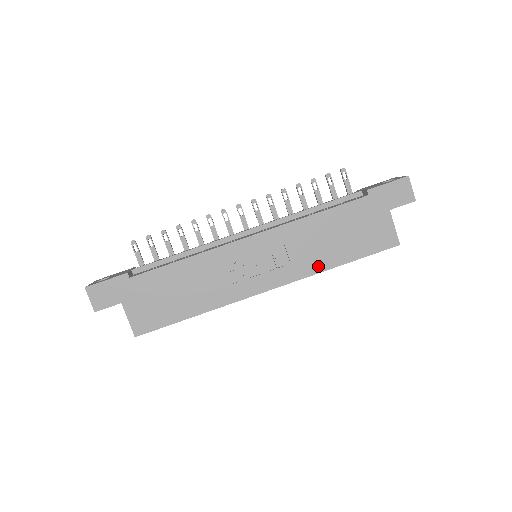
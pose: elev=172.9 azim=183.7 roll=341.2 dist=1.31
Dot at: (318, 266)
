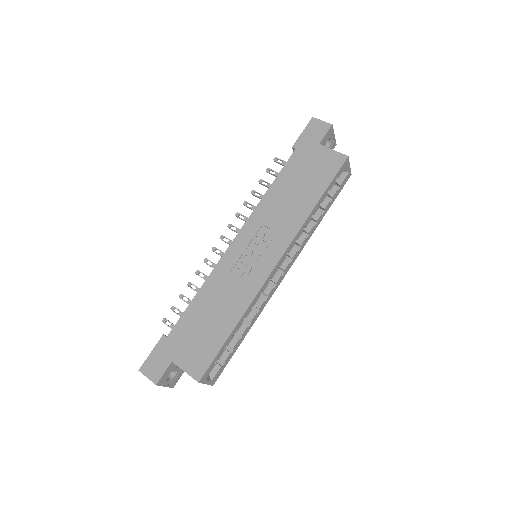
Dot at: (300, 218)
